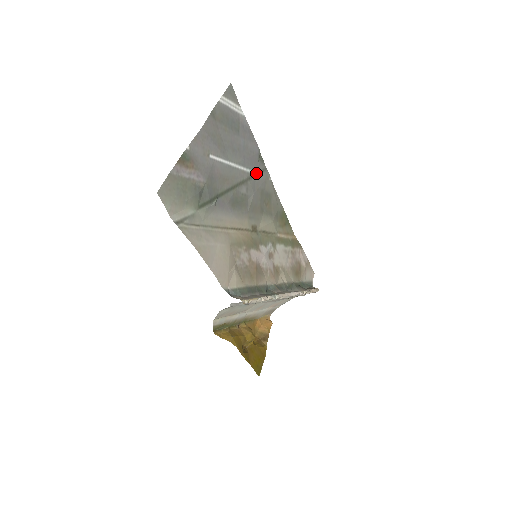
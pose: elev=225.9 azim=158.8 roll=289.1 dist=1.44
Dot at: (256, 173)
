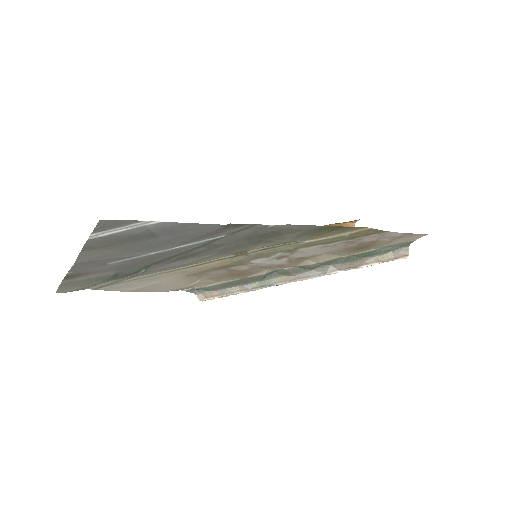
Dot at: (226, 234)
